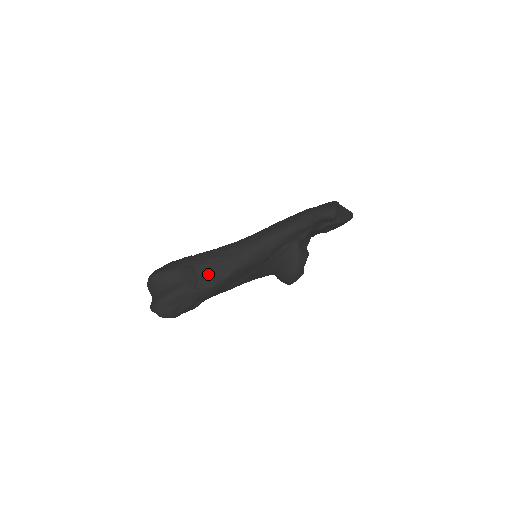
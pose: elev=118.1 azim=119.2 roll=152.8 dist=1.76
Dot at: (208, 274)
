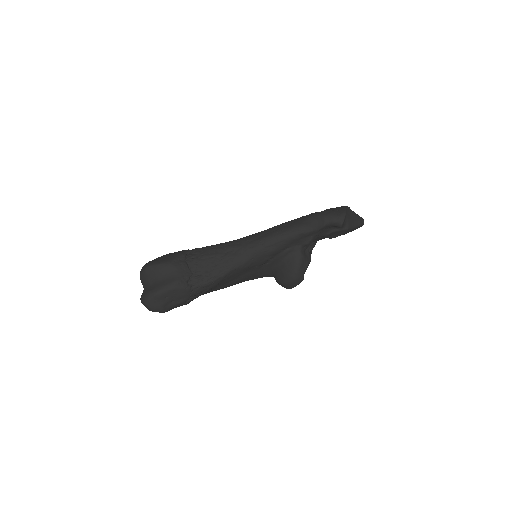
Dot at: (203, 271)
